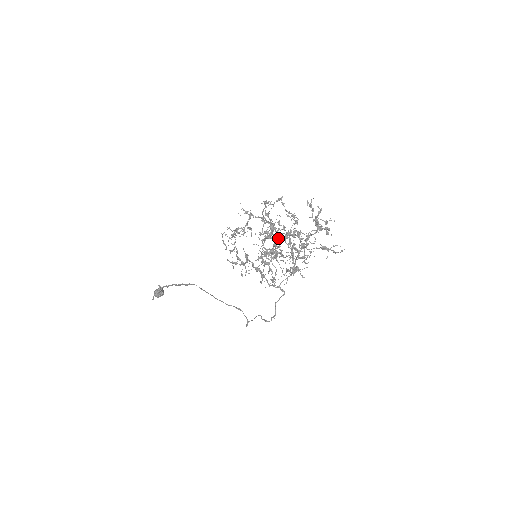
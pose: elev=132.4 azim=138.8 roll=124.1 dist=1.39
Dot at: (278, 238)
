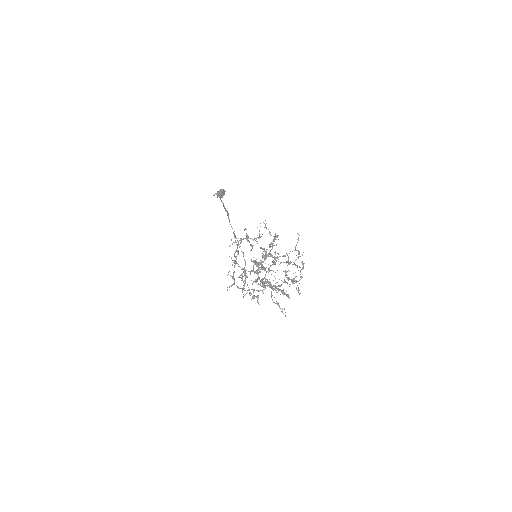
Dot at: (263, 269)
